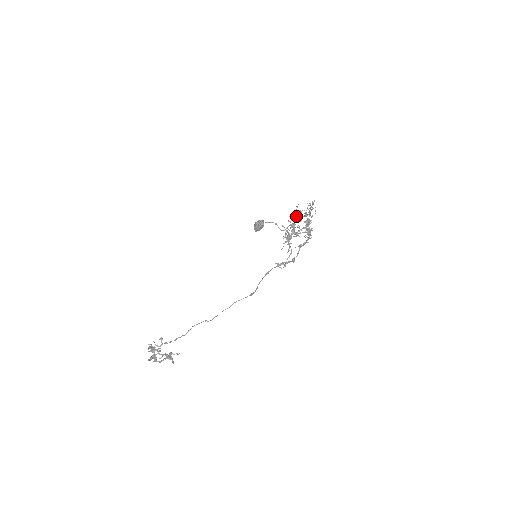
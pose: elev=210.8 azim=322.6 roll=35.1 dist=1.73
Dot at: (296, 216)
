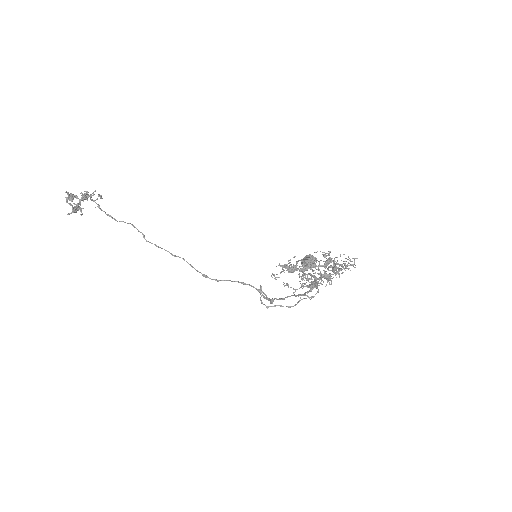
Dot at: (328, 263)
